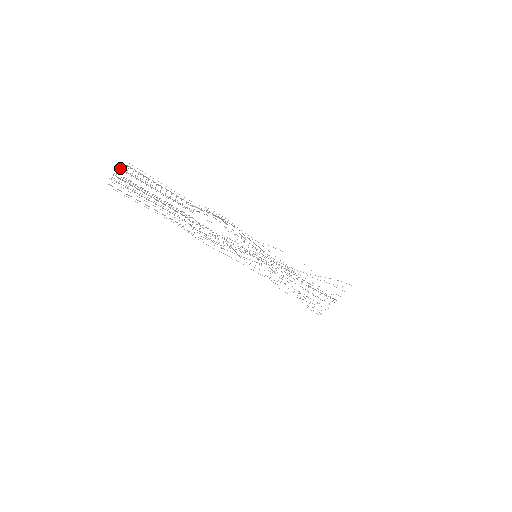
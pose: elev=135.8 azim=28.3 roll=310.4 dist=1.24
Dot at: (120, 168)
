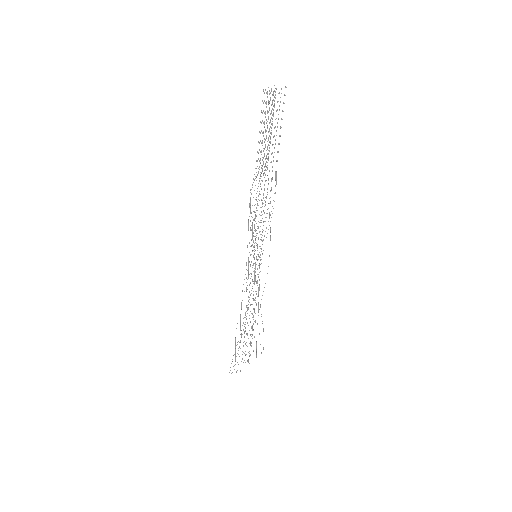
Dot at: occluded
